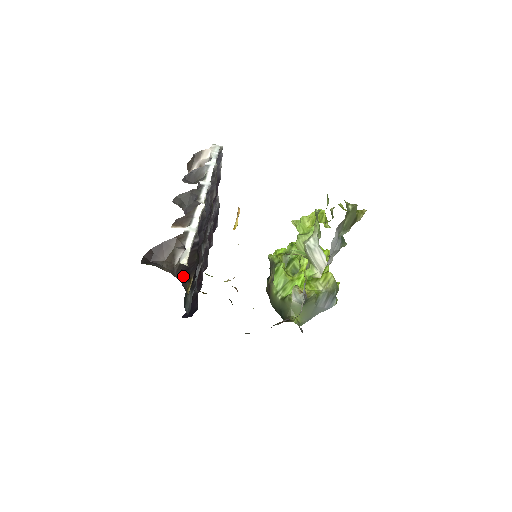
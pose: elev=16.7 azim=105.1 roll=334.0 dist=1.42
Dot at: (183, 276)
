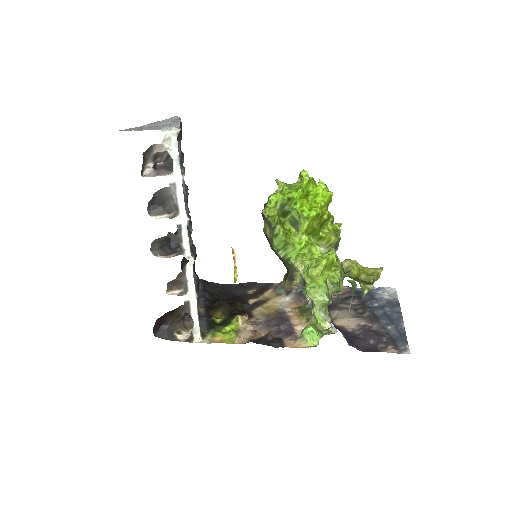
Dot at: occluded
